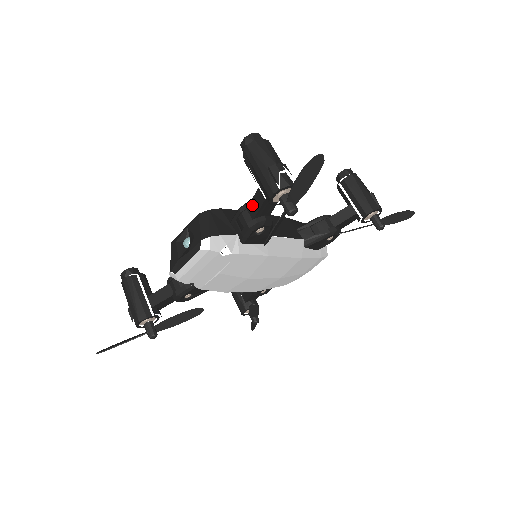
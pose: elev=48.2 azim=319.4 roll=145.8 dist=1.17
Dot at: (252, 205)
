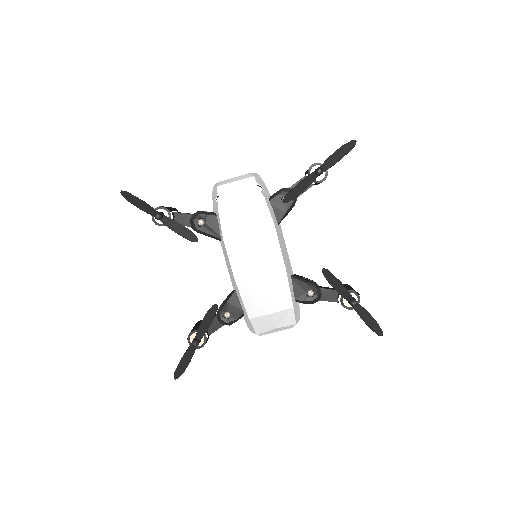
Dot at: occluded
